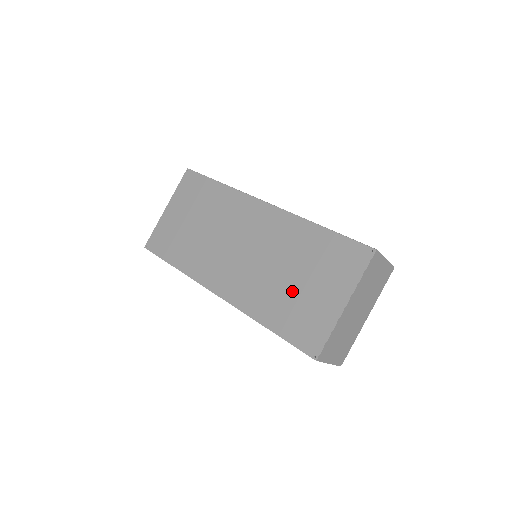
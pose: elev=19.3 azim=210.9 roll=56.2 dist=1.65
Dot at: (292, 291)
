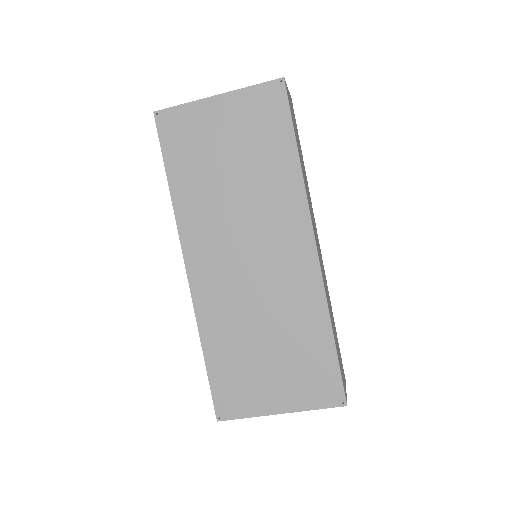
Dot at: (253, 353)
